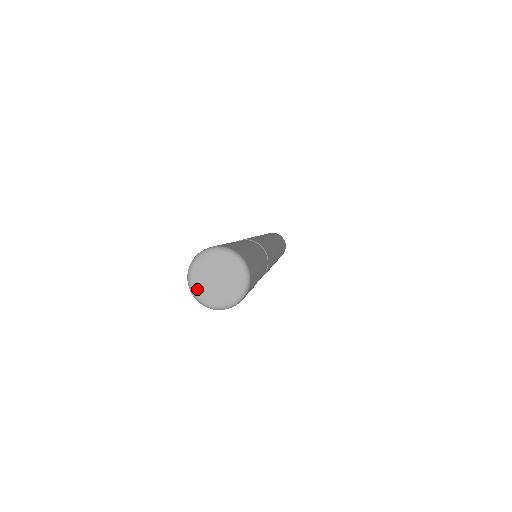
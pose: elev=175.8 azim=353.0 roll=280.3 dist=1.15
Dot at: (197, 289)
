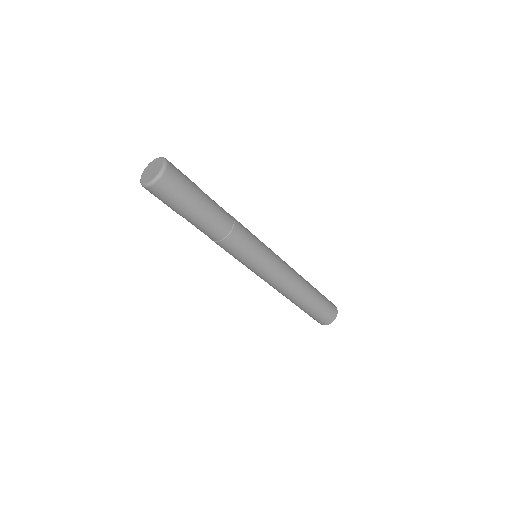
Dot at: (143, 180)
